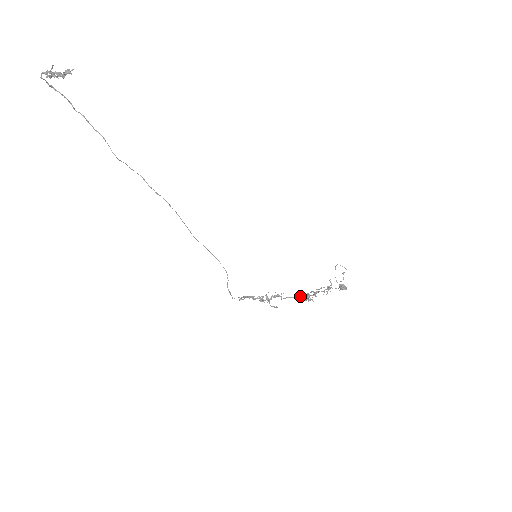
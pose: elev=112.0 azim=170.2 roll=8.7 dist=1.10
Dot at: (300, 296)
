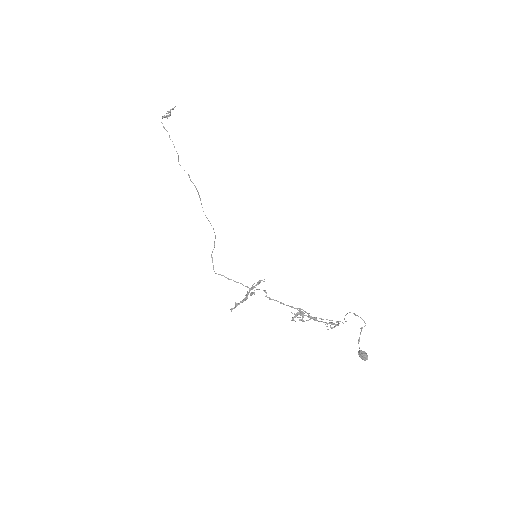
Dot at: (290, 306)
